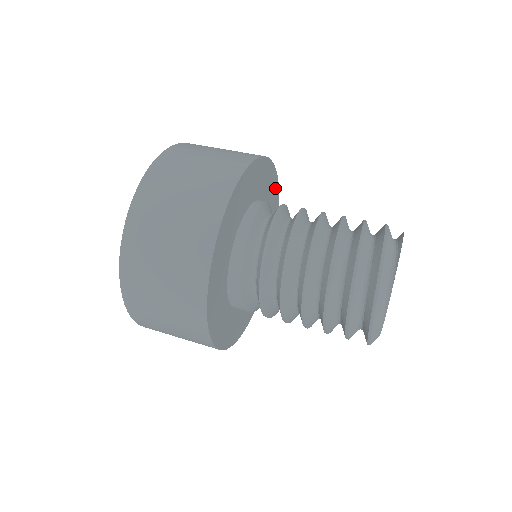
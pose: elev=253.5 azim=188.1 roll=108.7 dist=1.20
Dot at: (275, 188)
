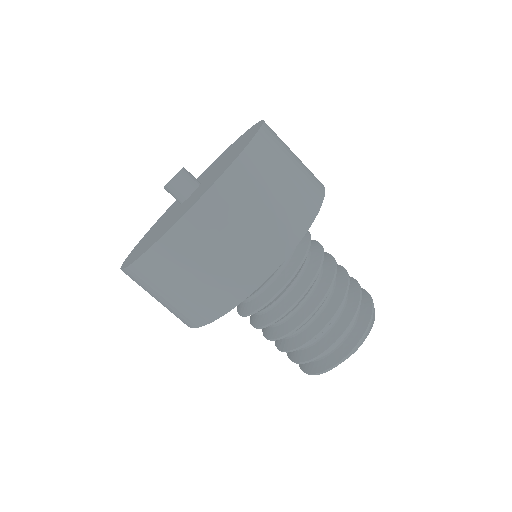
Dot at: occluded
